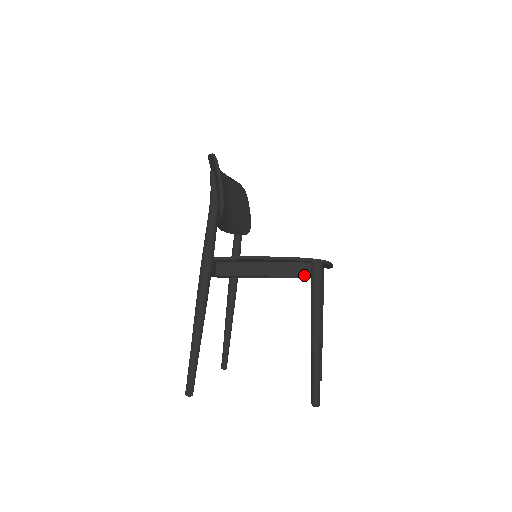
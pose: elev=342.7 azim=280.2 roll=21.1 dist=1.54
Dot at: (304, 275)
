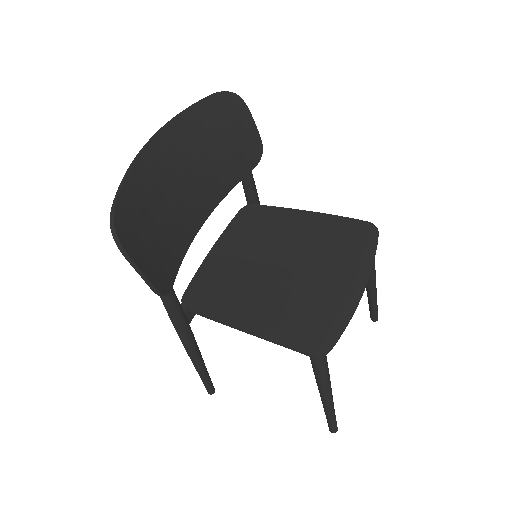
Dot at: occluded
